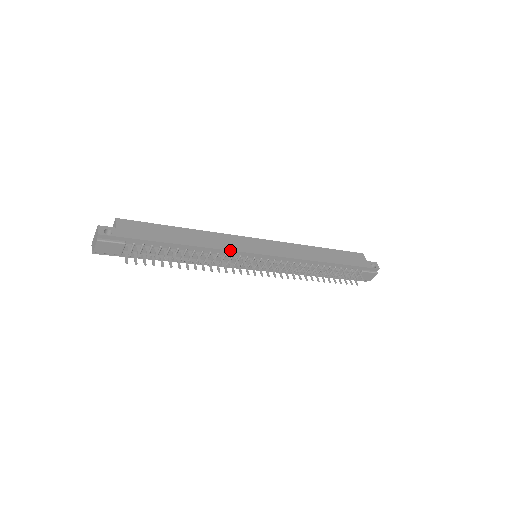
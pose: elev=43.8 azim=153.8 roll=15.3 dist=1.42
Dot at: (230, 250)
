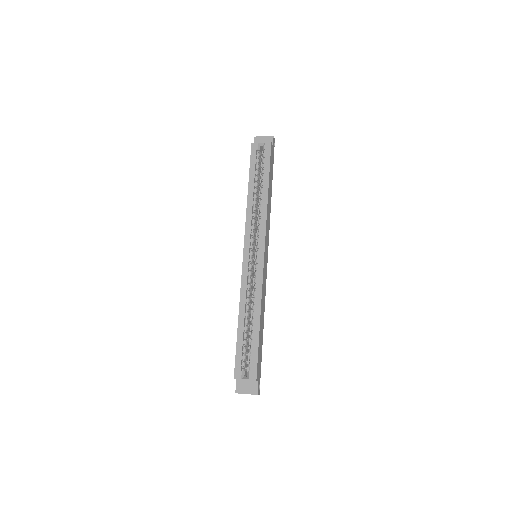
Dot at: occluded
